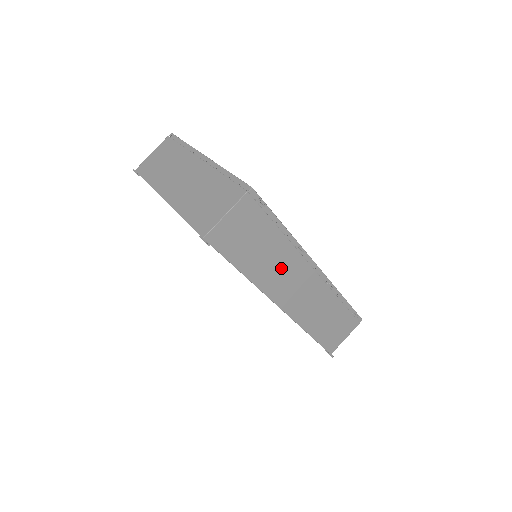
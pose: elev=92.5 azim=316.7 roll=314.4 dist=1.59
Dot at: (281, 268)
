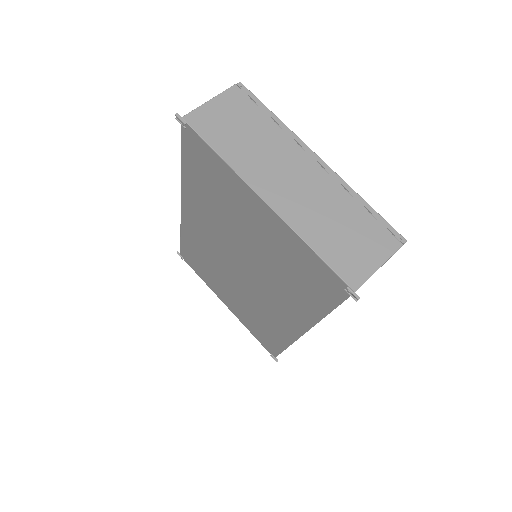
Dot at: occluded
